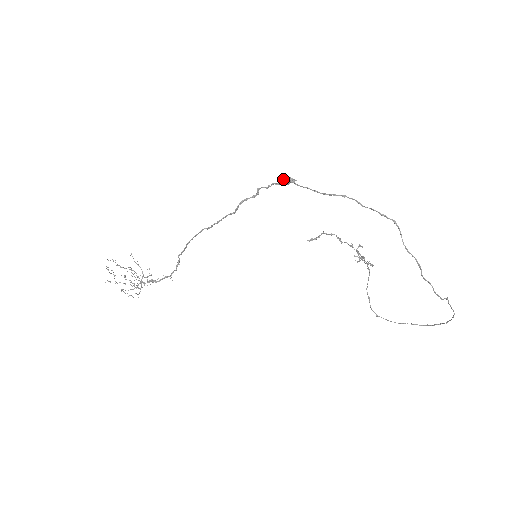
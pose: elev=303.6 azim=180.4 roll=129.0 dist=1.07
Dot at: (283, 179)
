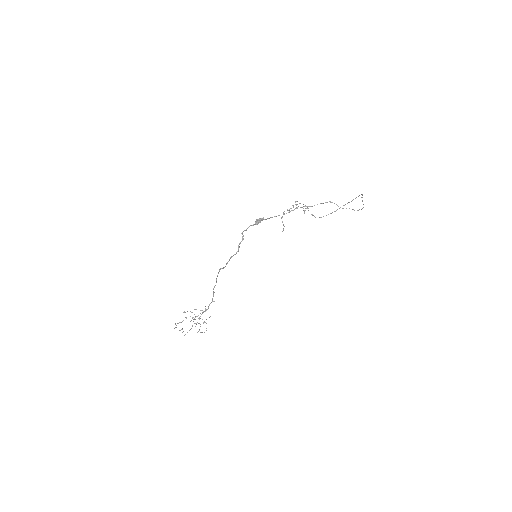
Dot at: (258, 223)
